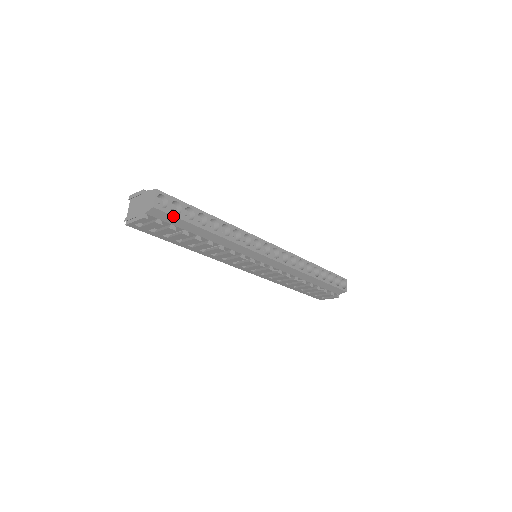
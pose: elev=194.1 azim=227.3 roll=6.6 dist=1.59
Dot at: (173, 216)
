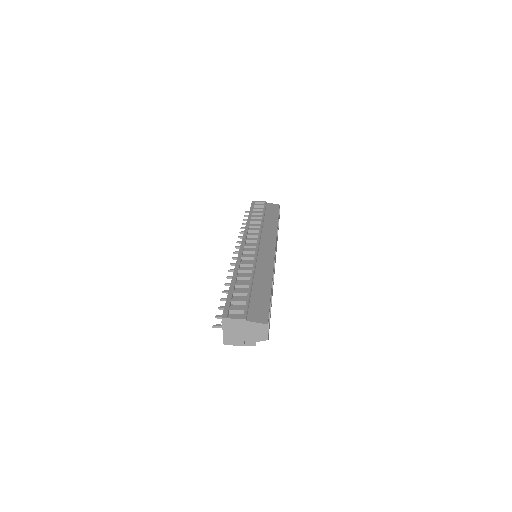
Dot at: (269, 326)
